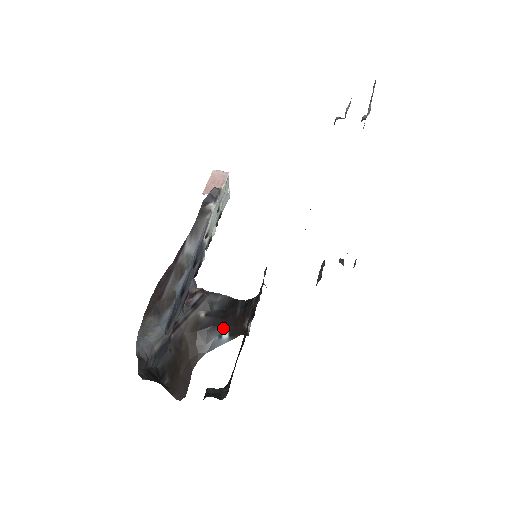
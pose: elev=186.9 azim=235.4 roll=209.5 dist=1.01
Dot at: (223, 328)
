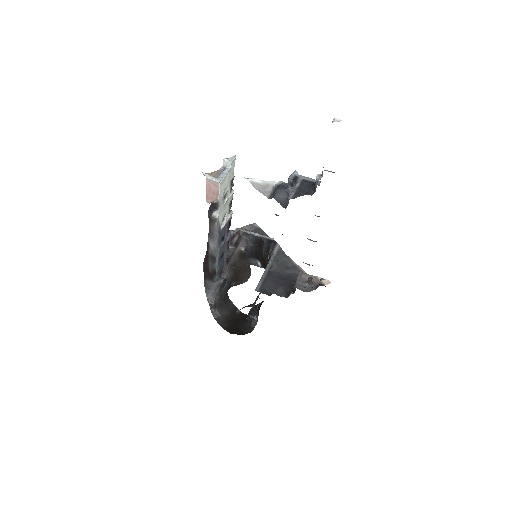
Dot at: (257, 260)
